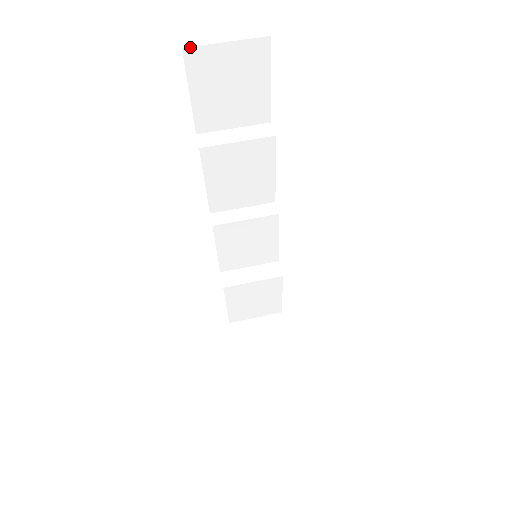
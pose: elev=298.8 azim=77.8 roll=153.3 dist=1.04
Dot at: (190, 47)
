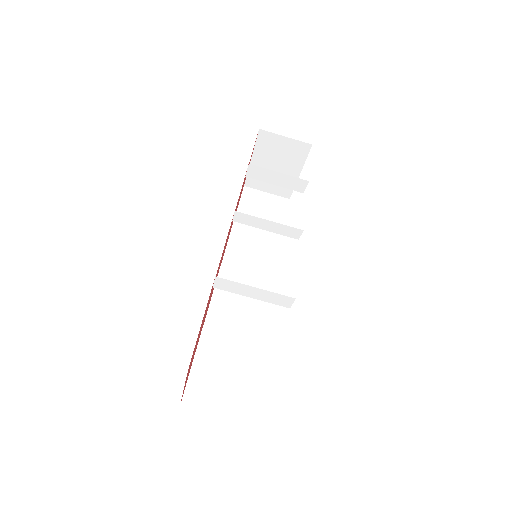
Dot at: occluded
